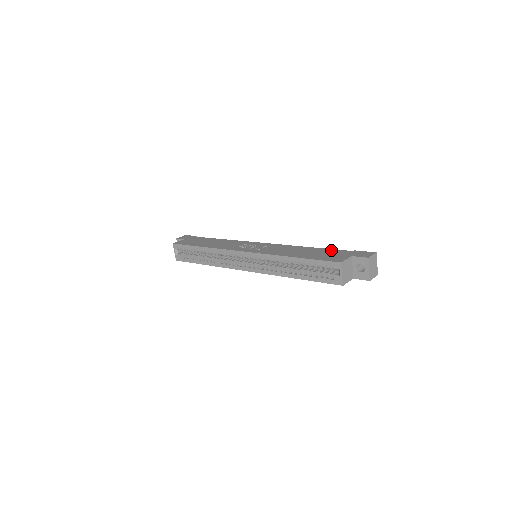
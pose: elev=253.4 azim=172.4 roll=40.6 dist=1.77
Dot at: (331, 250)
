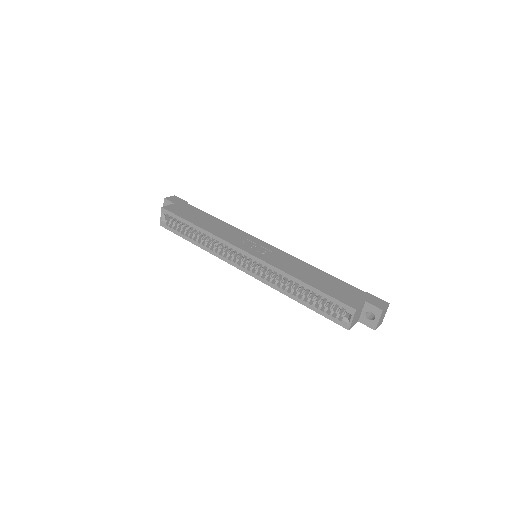
Dot at: (342, 283)
